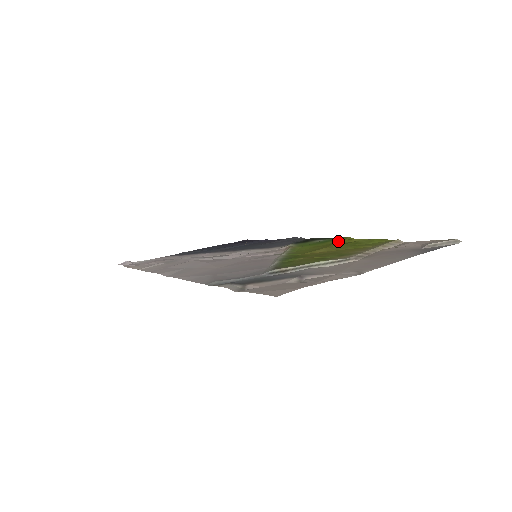
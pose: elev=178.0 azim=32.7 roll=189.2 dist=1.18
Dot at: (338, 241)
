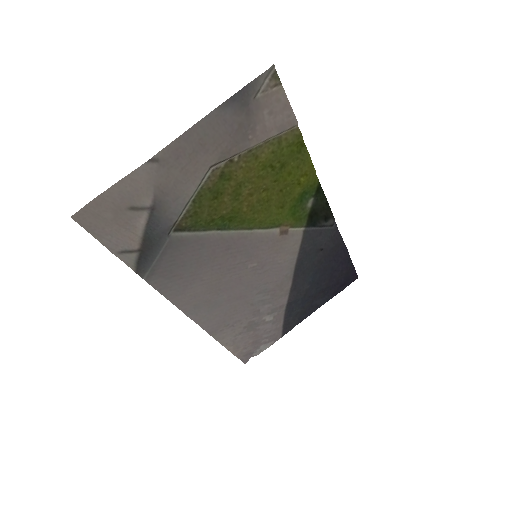
Dot at: (298, 184)
